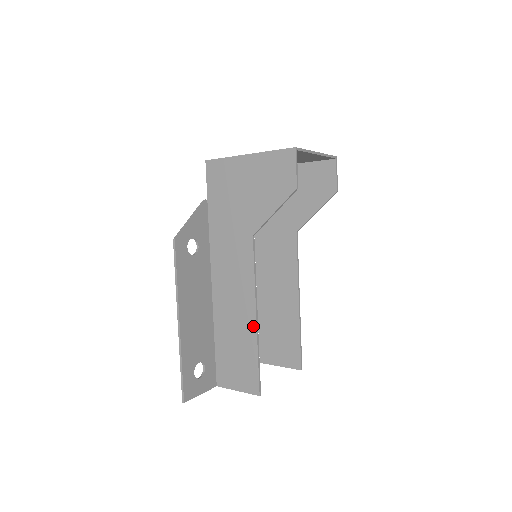
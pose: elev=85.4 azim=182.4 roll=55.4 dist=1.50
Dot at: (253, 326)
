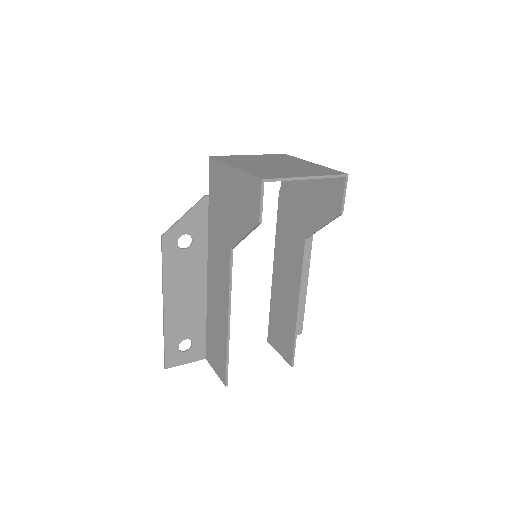
Dot at: (226, 328)
